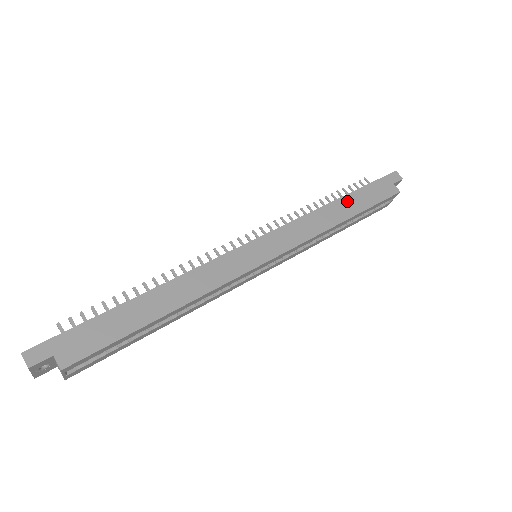
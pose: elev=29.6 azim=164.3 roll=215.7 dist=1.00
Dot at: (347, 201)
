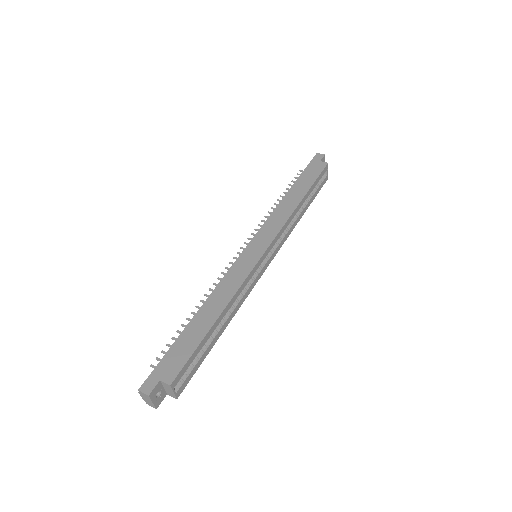
Dot at: (295, 189)
